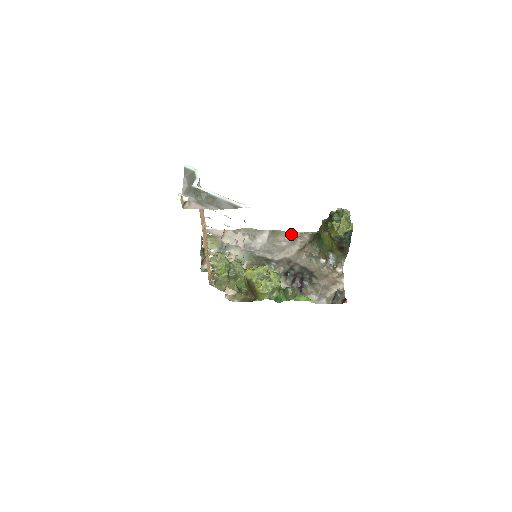
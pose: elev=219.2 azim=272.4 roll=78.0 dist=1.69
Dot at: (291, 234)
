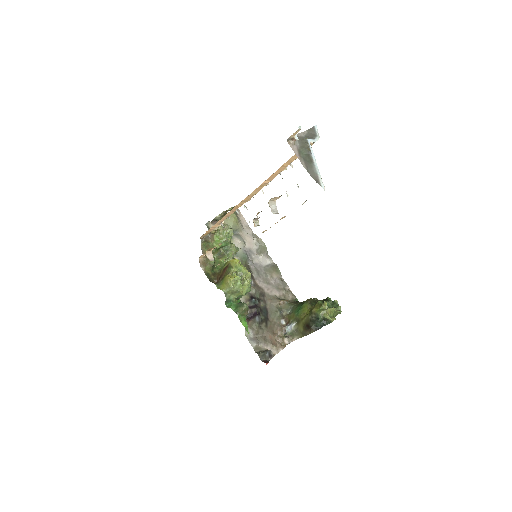
Dot at: (283, 282)
